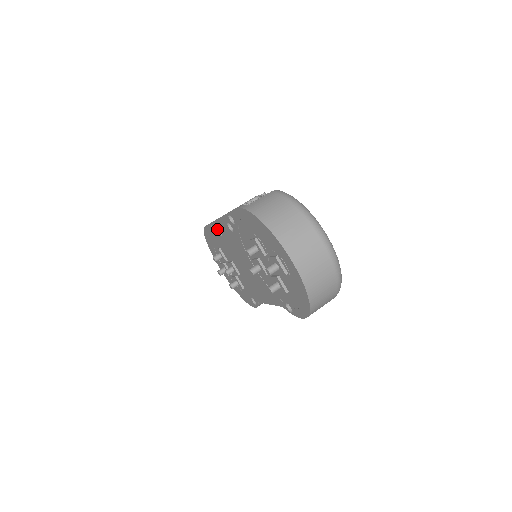
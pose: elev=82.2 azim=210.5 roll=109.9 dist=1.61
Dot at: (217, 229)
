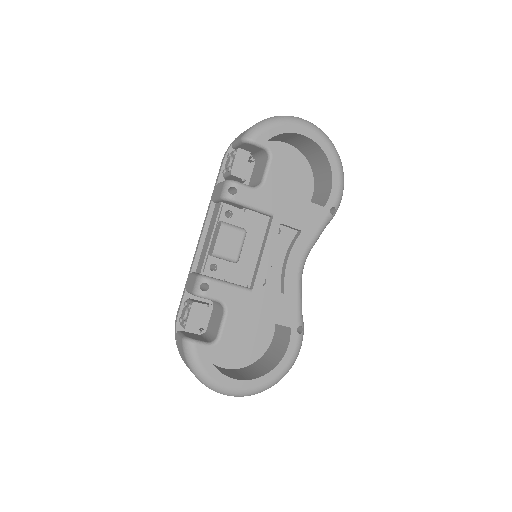
Dot at: occluded
